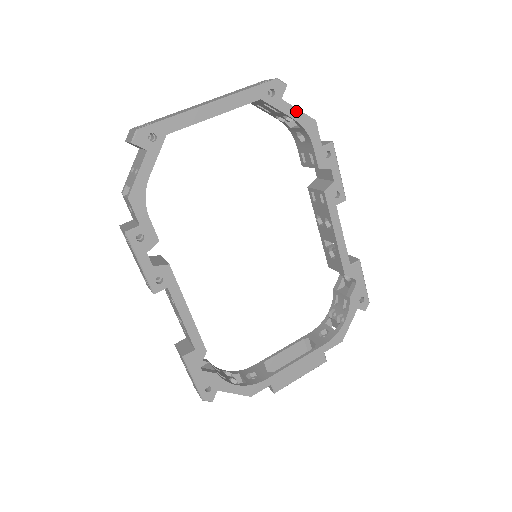
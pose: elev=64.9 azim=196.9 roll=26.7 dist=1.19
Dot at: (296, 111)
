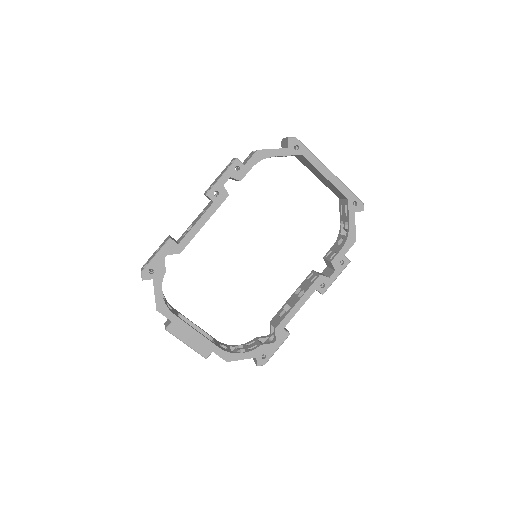
Dot at: (354, 225)
